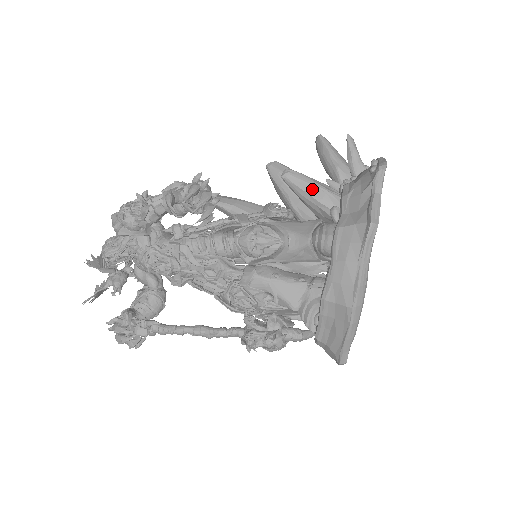
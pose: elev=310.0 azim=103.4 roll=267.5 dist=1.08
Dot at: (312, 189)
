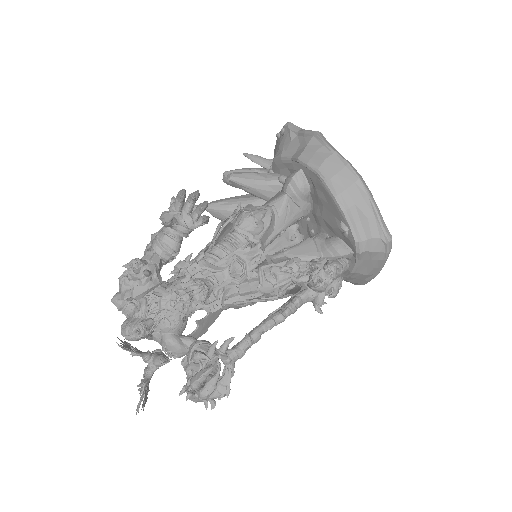
Dot at: (255, 176)
